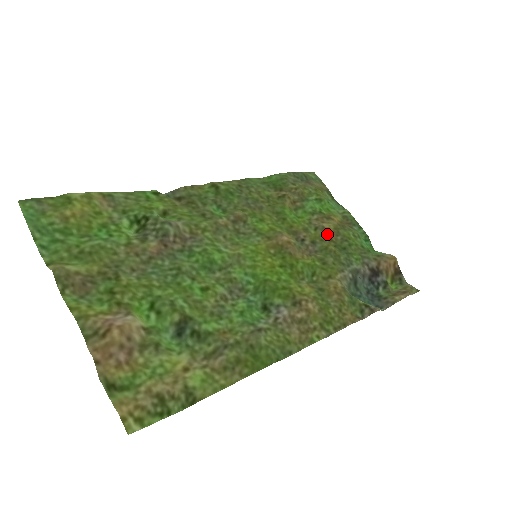
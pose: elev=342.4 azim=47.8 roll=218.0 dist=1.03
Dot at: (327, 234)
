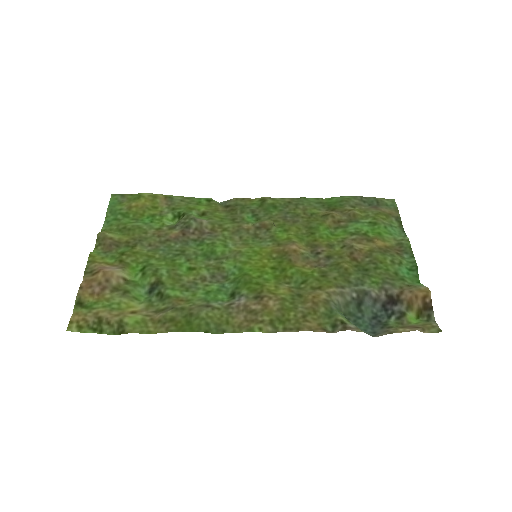
Dot at: (353, 253)
